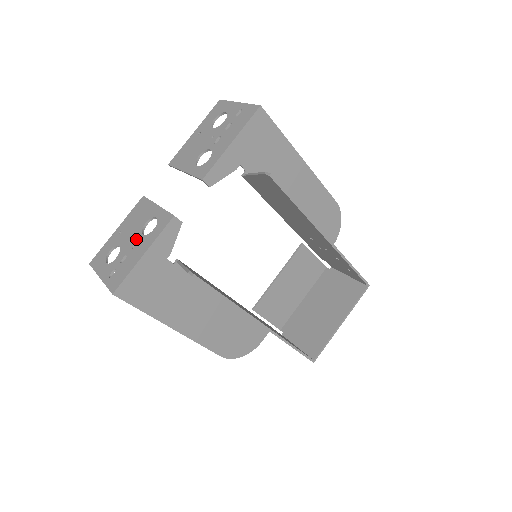
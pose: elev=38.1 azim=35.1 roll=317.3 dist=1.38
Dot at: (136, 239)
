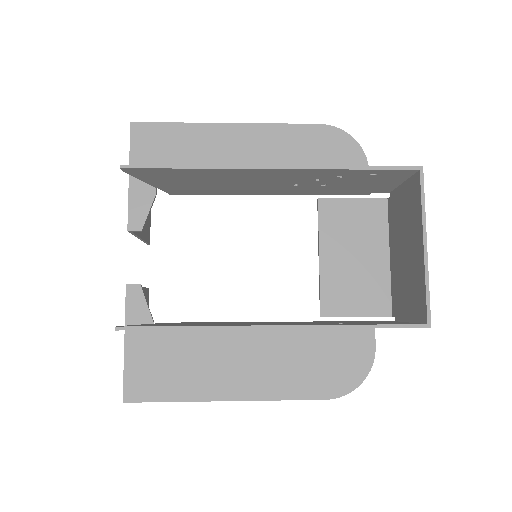
Dot at: occluded
